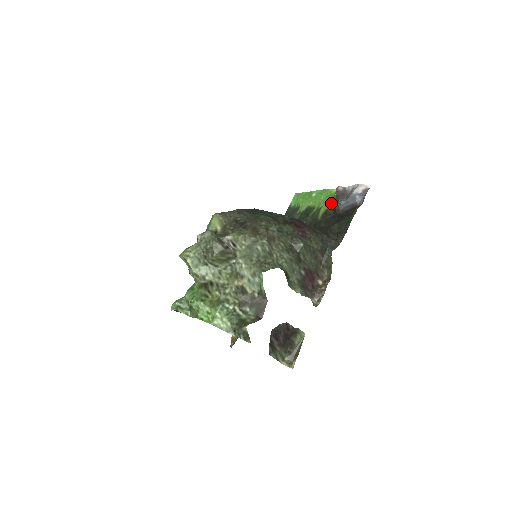
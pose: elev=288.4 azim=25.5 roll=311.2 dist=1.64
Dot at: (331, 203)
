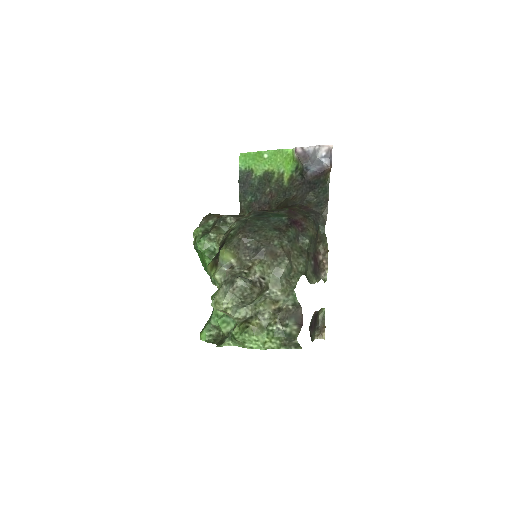
Dot at: (293, 167)
